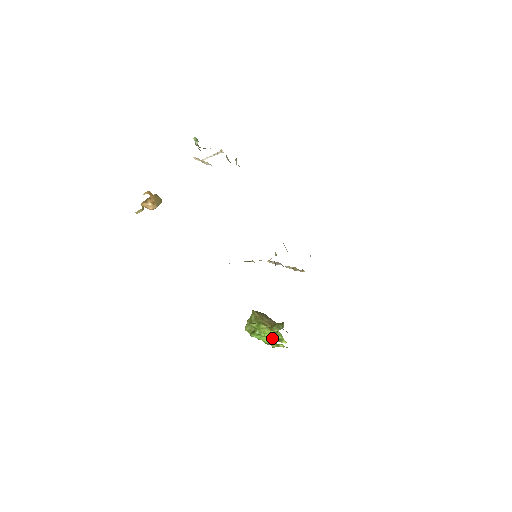
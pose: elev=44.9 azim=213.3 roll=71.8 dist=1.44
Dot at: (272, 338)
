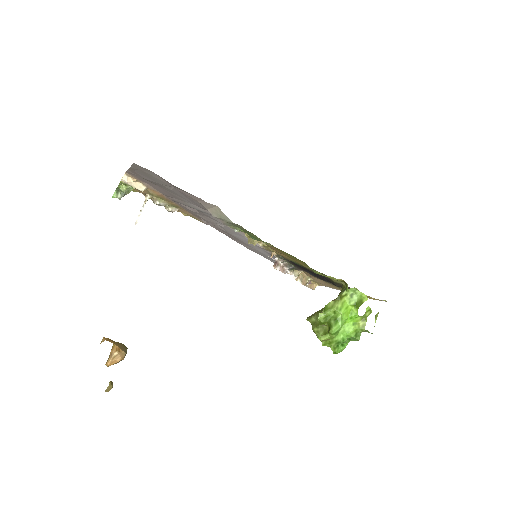
Dot at: (351, 312)
